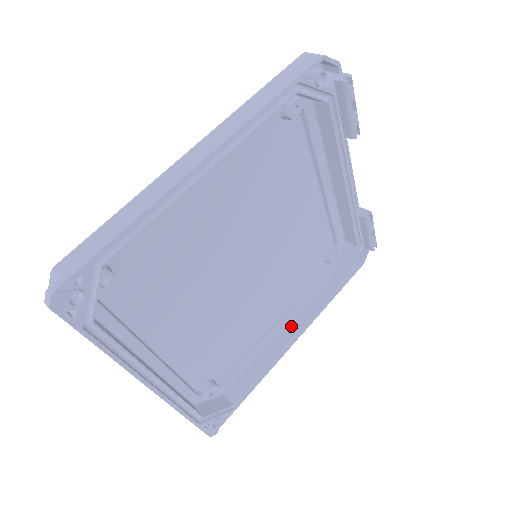
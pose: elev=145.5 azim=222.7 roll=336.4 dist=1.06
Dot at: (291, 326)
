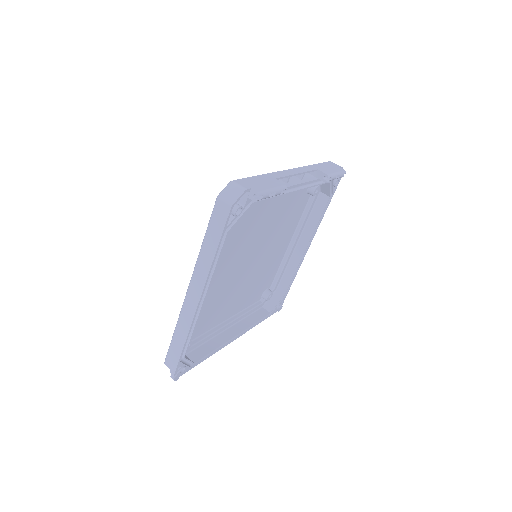
Dot at: (302, 240)
